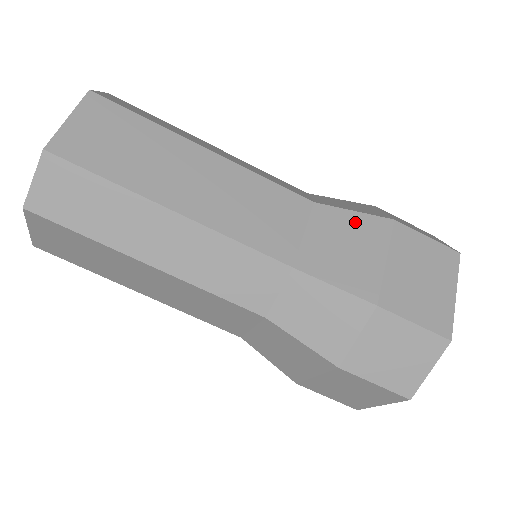
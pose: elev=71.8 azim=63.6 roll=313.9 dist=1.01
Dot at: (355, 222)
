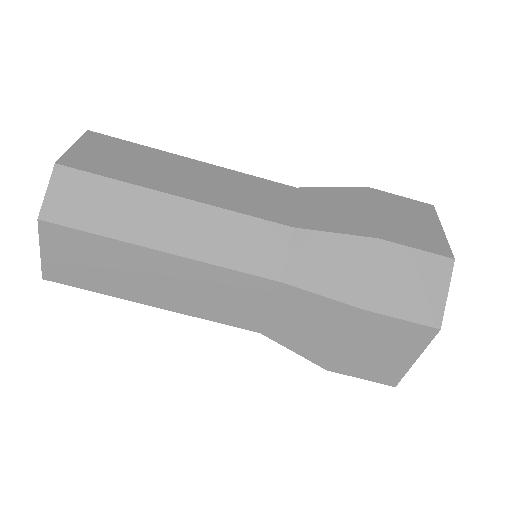
Dot at: (336, 193)
